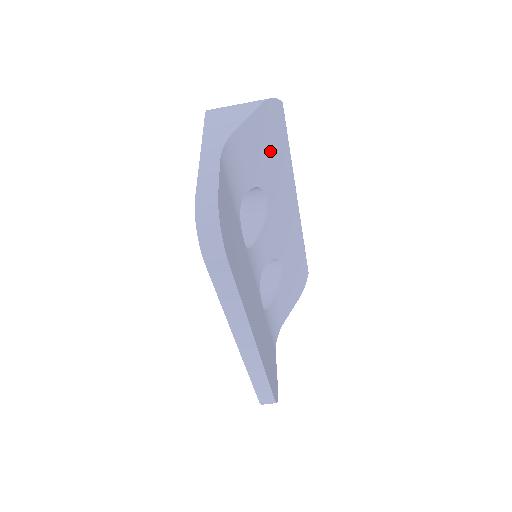
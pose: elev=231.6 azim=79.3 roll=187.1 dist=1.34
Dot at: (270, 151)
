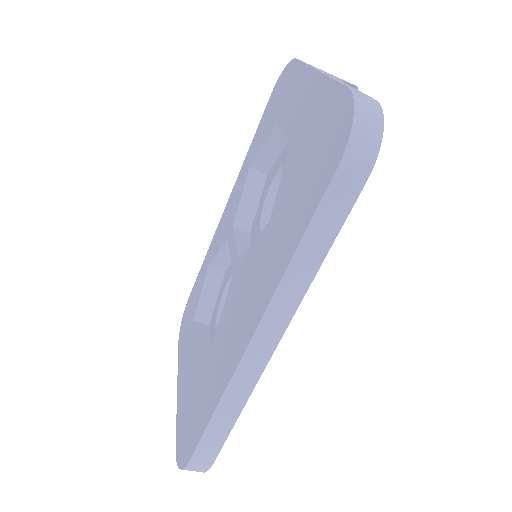
Dot at: occluded
